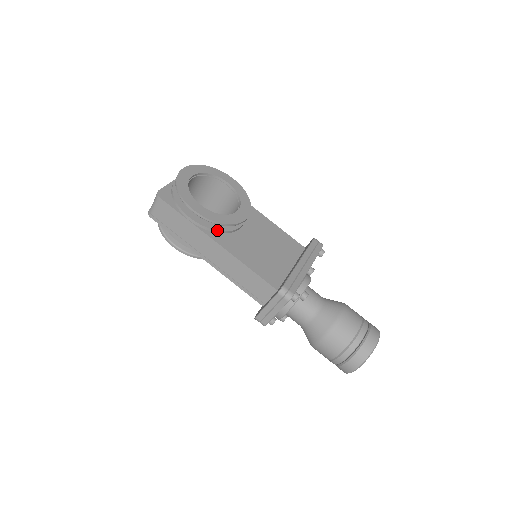
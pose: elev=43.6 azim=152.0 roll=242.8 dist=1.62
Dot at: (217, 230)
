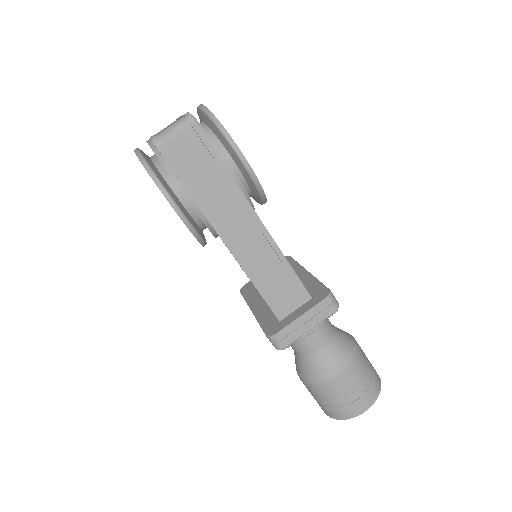
Dot at: occluded
